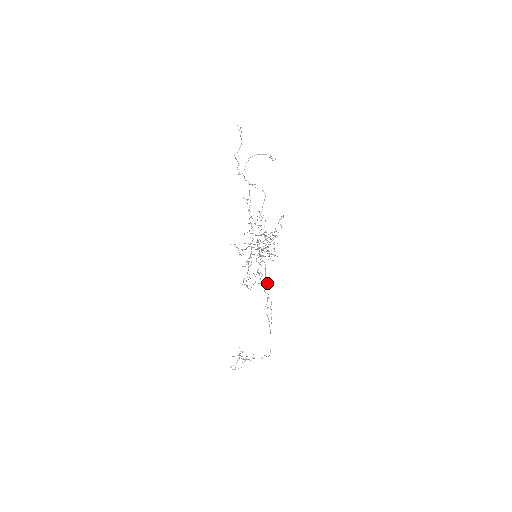
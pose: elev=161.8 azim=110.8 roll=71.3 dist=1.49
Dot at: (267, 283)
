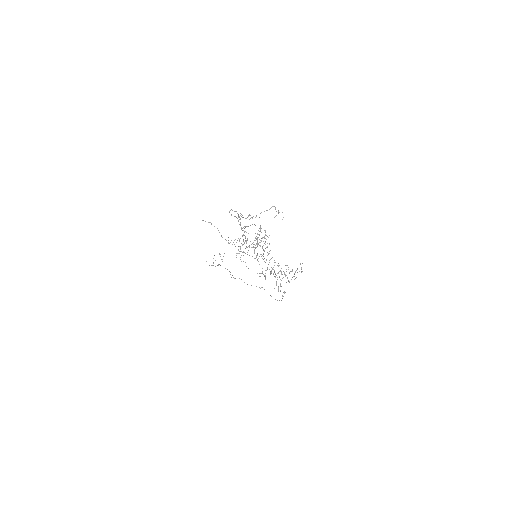
Dot at: occluded
